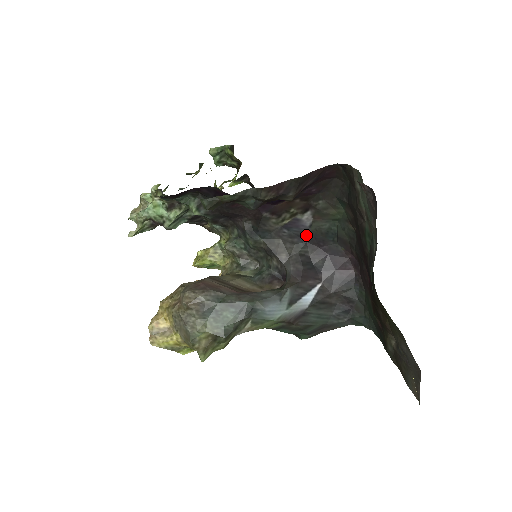
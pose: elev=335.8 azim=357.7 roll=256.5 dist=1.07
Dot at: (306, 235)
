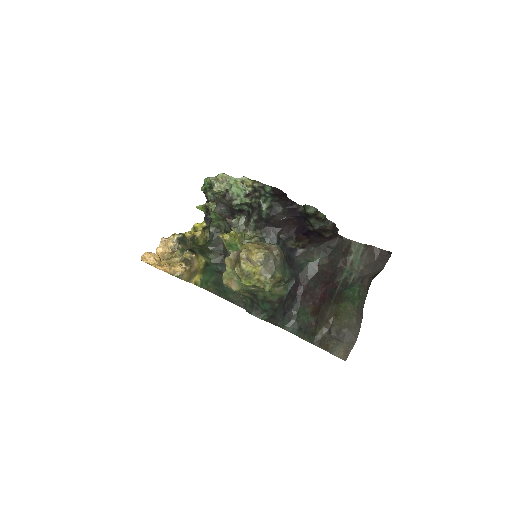
Dot at: (292, 260)
